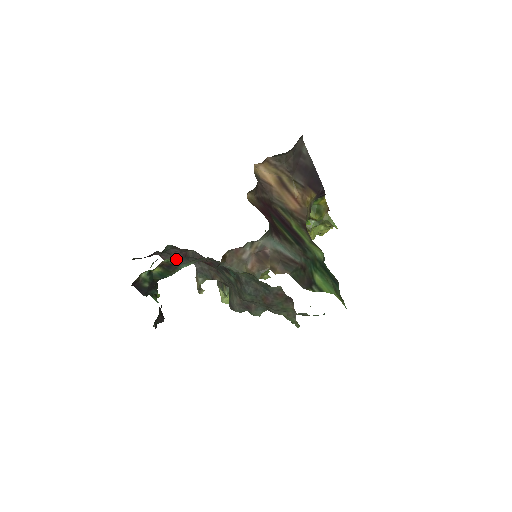
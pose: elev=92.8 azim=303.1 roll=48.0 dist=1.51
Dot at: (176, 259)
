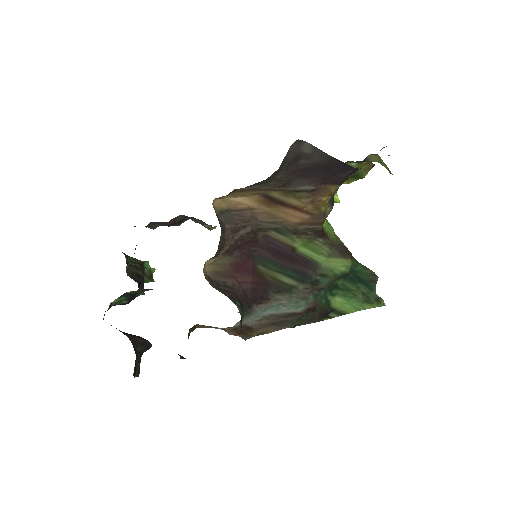
Dot at: (145, 289)
